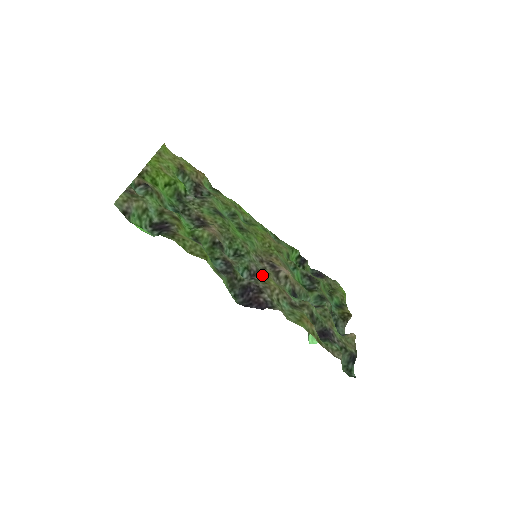
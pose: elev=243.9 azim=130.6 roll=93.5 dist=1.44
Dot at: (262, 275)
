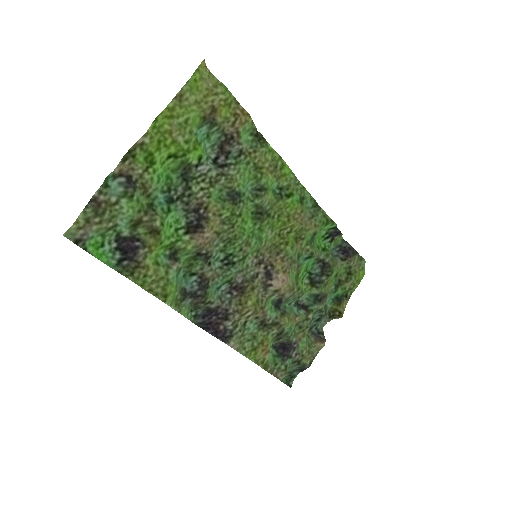
Dot at: (245, 289)
